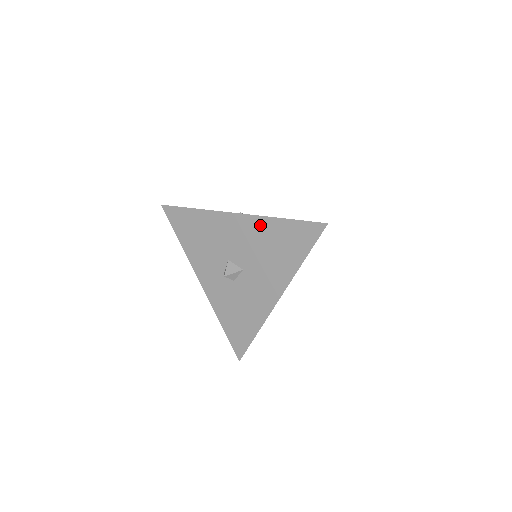
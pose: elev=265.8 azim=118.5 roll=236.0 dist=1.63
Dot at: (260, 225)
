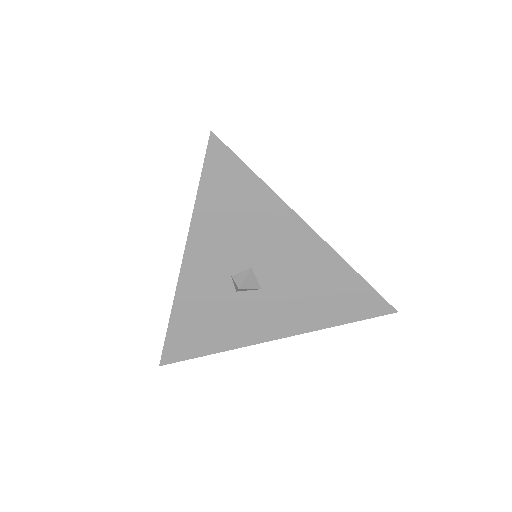
Dot at: (330, 264)
